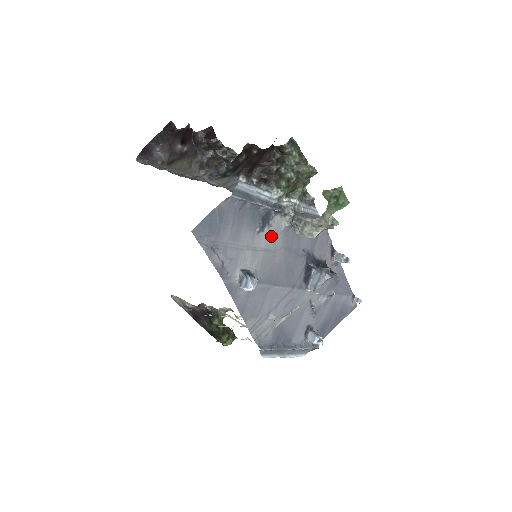
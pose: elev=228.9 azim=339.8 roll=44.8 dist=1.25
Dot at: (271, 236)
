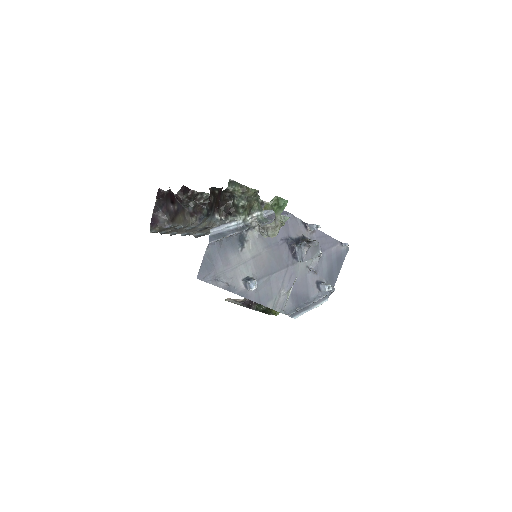
Dot at: (252, 247)
